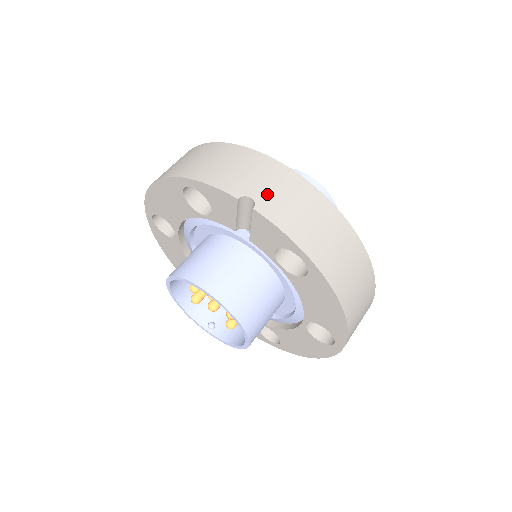
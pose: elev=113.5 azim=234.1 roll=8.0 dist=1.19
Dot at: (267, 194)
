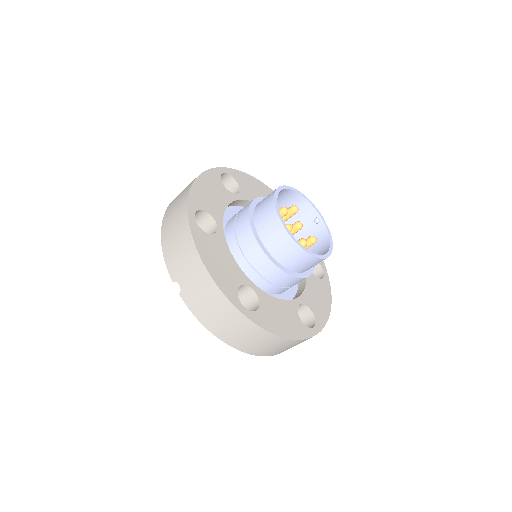
Dot at: (189, 287)
